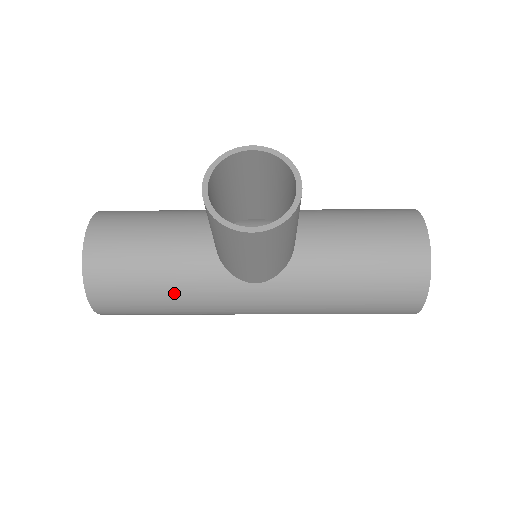
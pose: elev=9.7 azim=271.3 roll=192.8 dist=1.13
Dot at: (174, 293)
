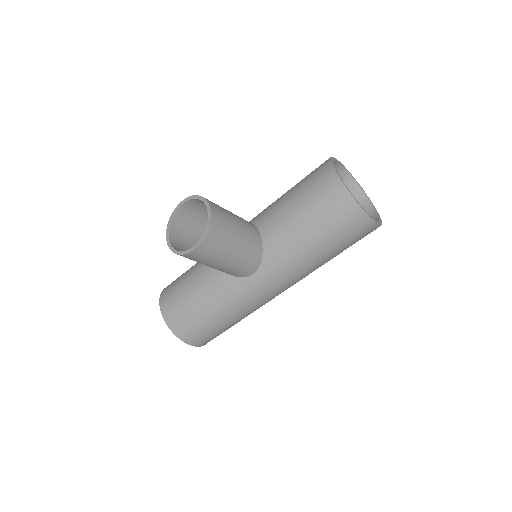
Dot at: (218, 308)
